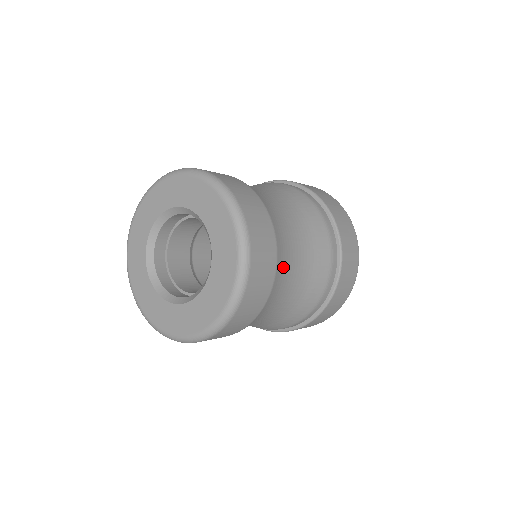
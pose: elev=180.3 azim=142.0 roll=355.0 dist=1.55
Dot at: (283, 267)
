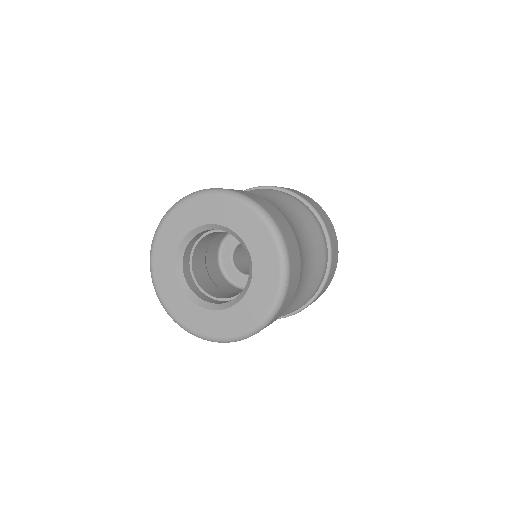
Dot at: occluded
